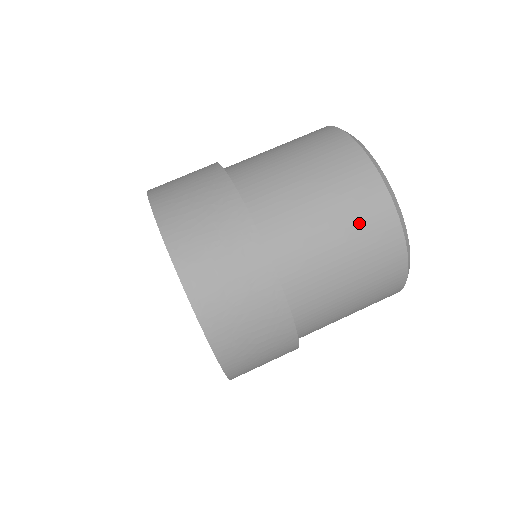
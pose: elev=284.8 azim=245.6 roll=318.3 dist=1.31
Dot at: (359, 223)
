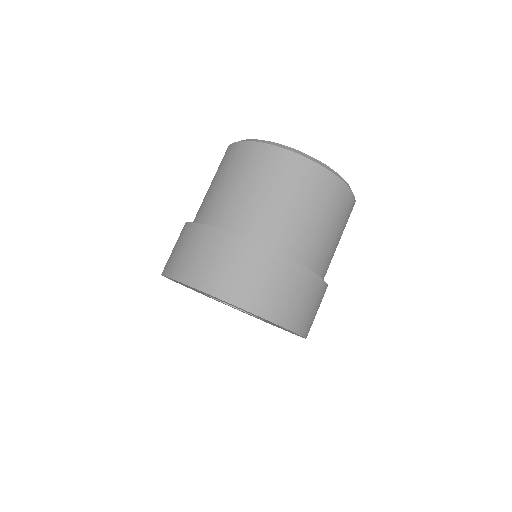
Dot at: (296, 185)
